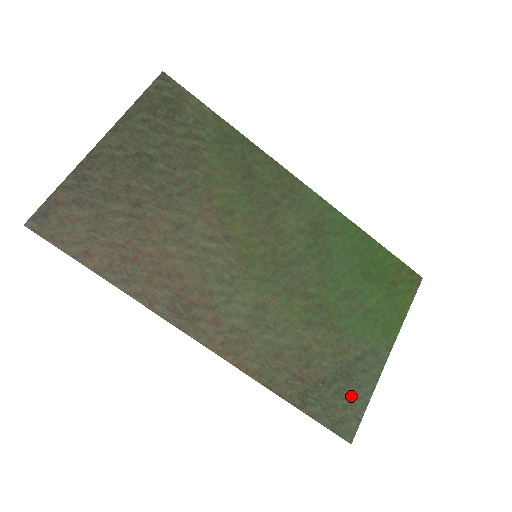
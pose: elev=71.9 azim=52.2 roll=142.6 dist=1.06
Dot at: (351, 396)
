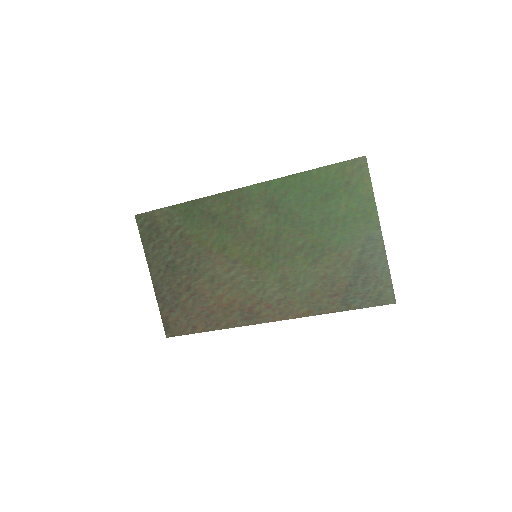
Dot at: (374, 278)
